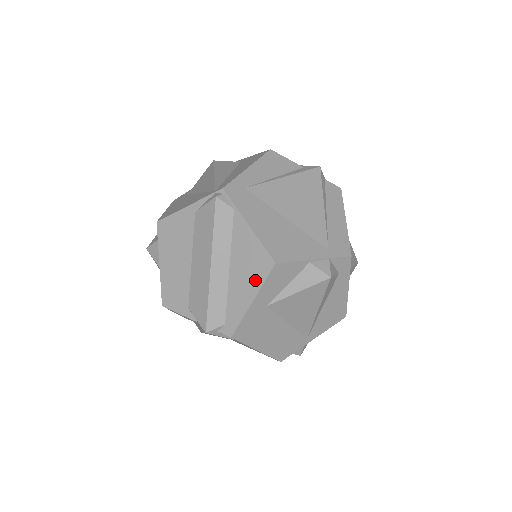
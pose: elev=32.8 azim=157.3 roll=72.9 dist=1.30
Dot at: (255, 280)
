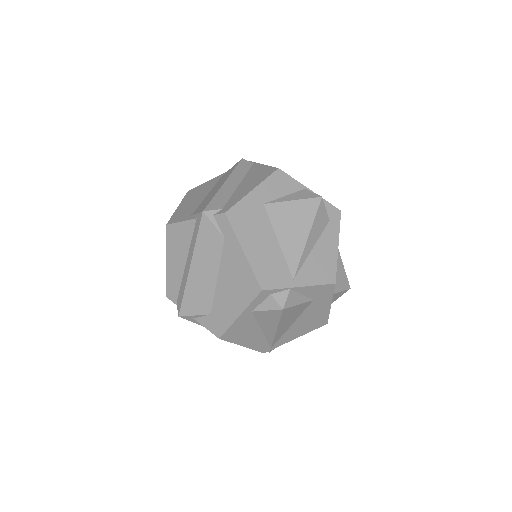
Dot at: (259, 180)
